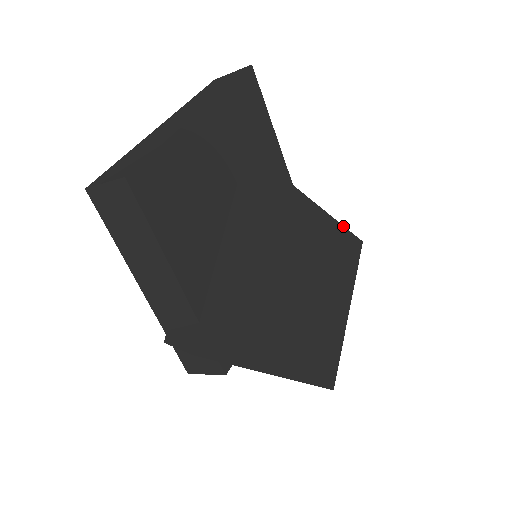
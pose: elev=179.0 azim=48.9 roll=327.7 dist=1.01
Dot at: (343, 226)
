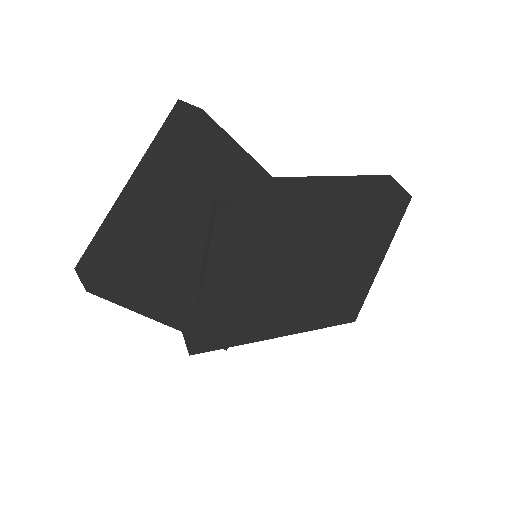
Dot at: (374, 199)
